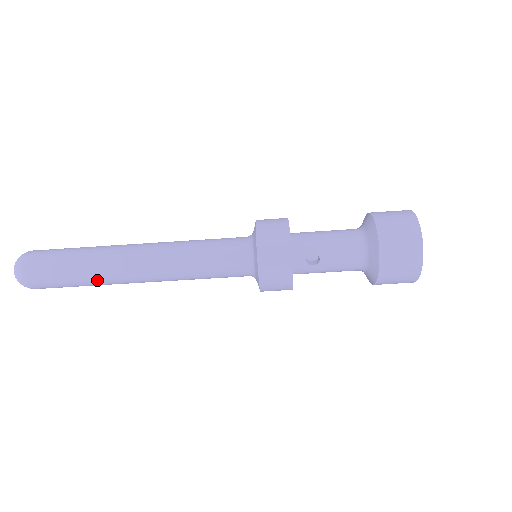
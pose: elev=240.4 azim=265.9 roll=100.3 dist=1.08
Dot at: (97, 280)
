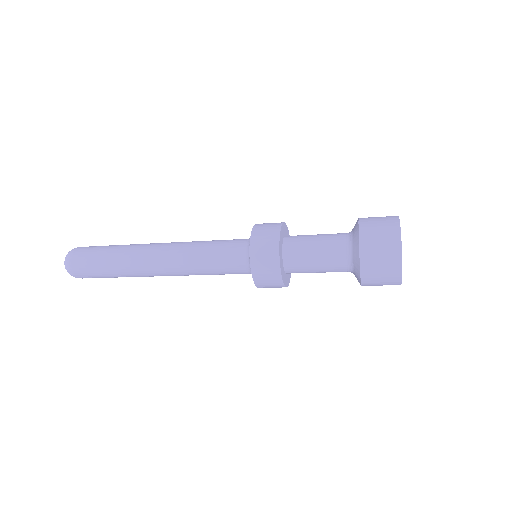
Dot at: occluded
